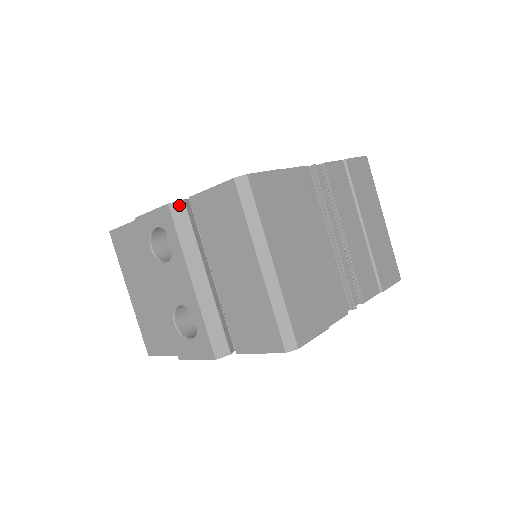
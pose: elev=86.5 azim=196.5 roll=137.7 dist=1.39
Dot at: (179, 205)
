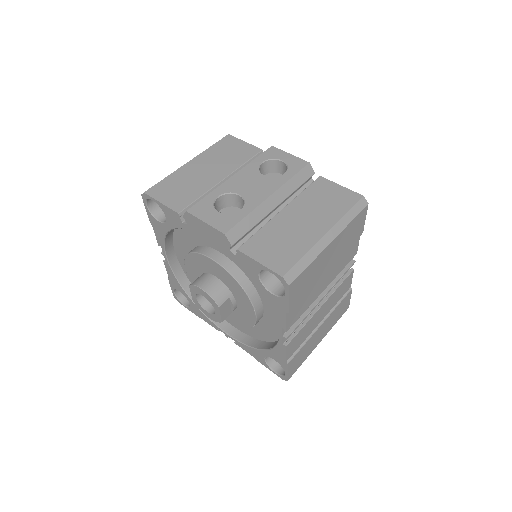
Dot at: (311, 171)
